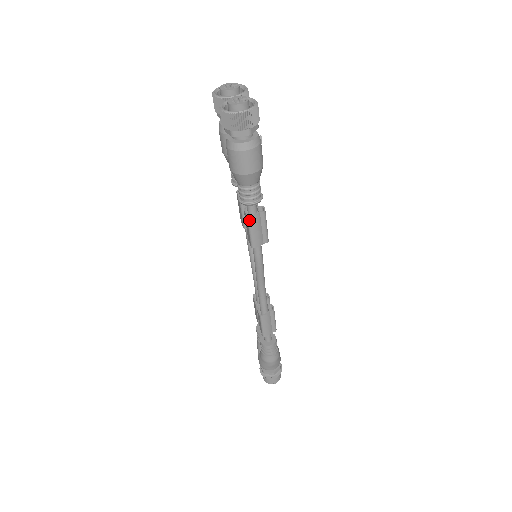
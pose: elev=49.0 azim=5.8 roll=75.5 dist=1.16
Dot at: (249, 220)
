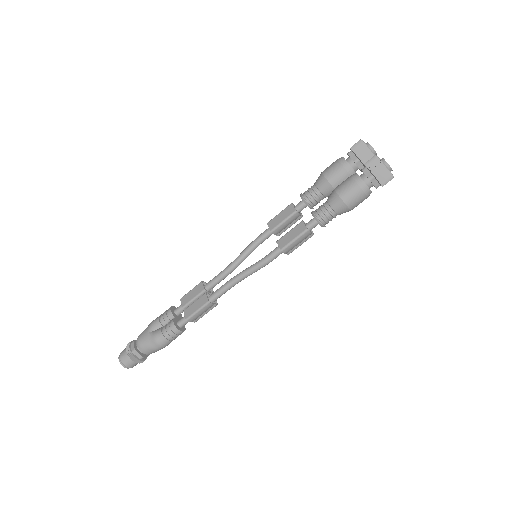
Dot at: (306, 232)
